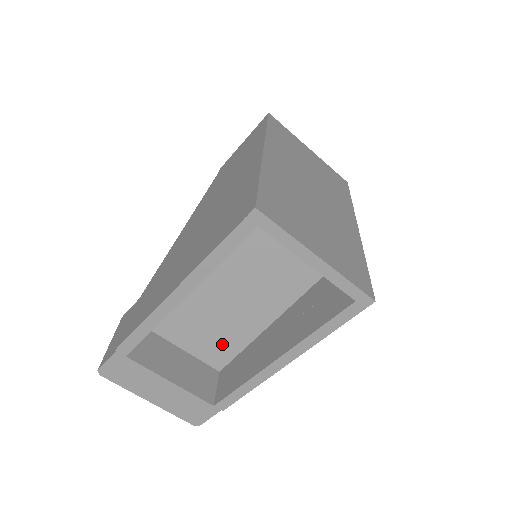
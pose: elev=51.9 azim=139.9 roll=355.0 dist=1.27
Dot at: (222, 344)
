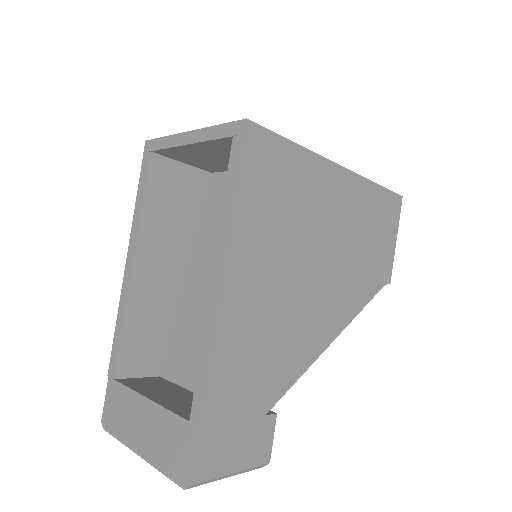
Dot at: occluded
